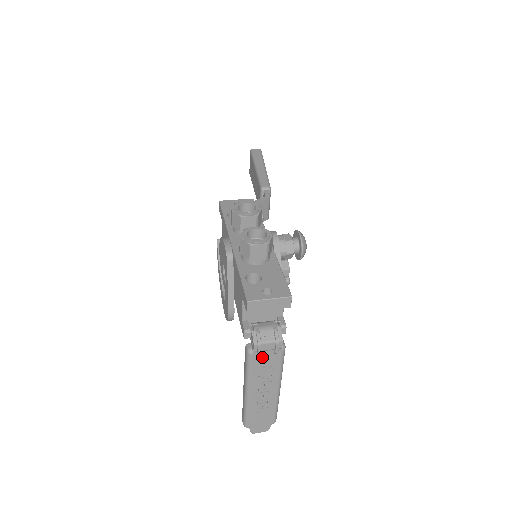
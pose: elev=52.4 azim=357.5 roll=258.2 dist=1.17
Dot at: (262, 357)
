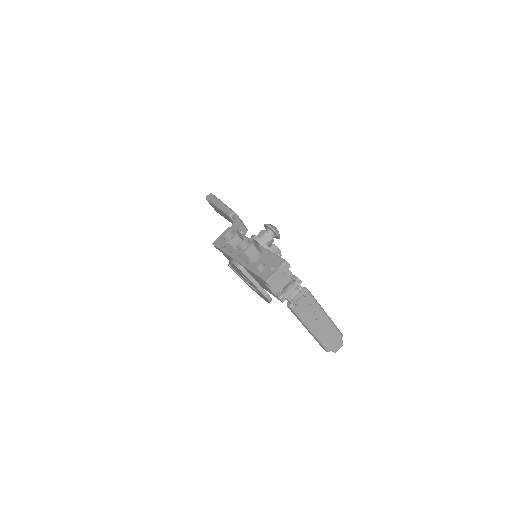
Dot at: (300, 304)
